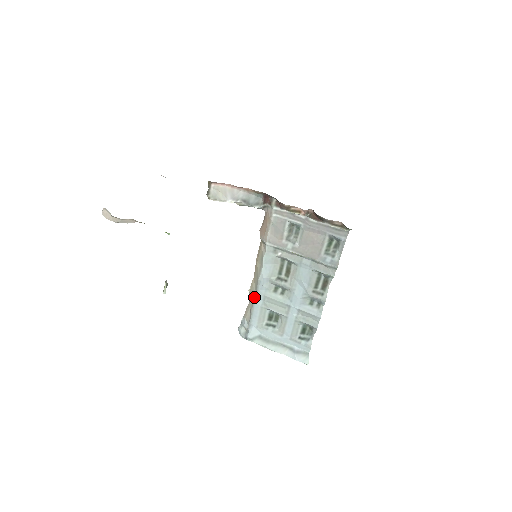
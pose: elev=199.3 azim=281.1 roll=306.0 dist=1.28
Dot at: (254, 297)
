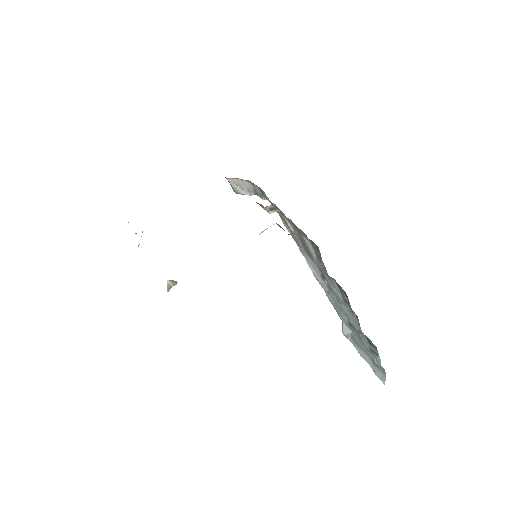
Dot at: occluded
